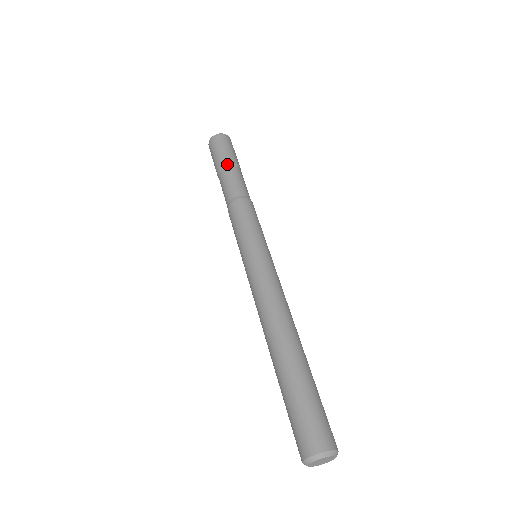
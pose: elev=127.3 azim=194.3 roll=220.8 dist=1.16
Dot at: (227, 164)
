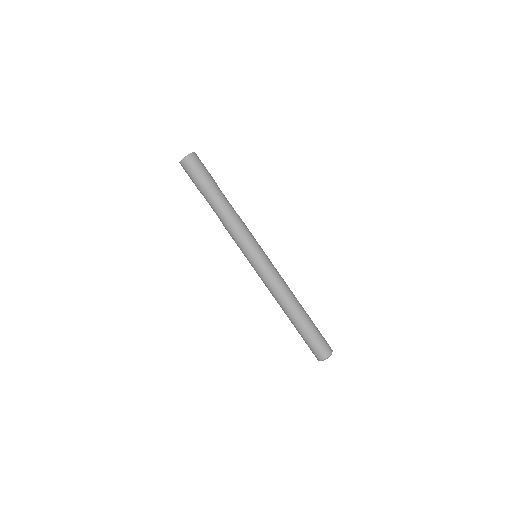
Dot at: (204, 191)
